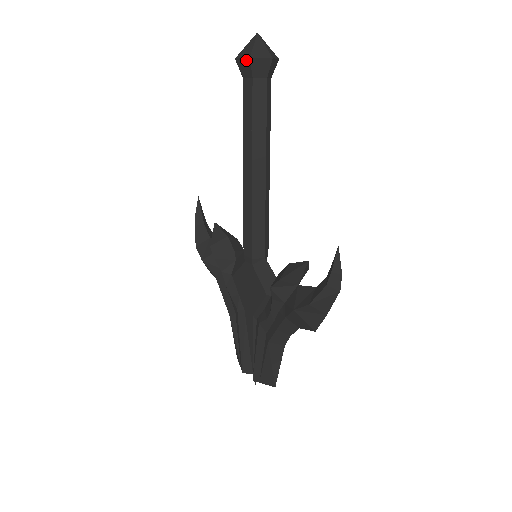
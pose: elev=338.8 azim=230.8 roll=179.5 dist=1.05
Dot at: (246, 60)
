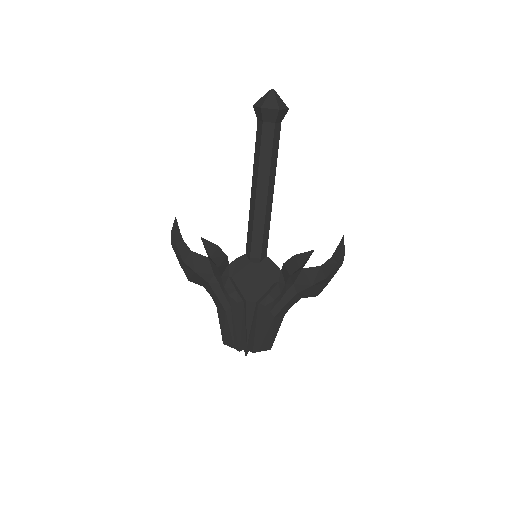
Dot at: (274, 110)
